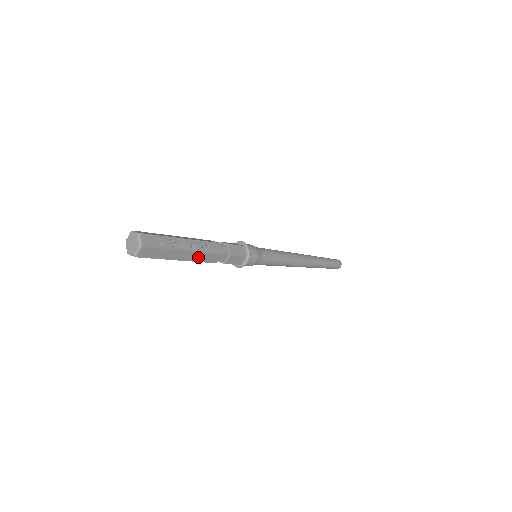
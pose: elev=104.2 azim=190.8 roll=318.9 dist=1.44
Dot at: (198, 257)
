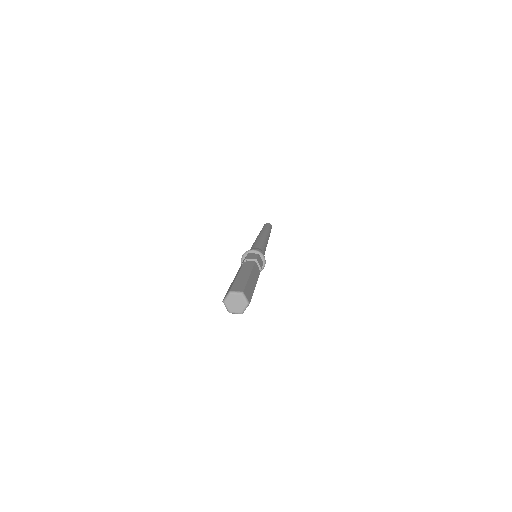
Dot at: occluded
